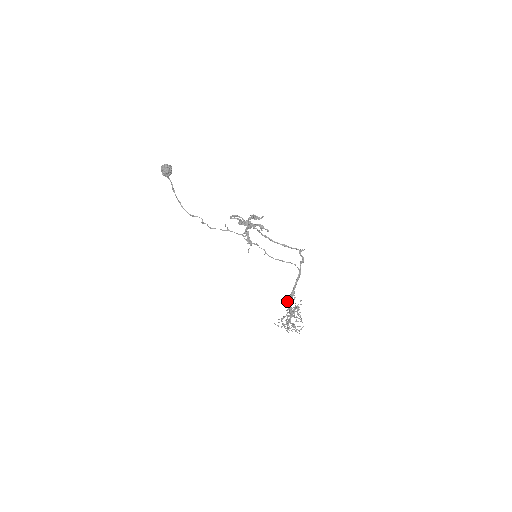
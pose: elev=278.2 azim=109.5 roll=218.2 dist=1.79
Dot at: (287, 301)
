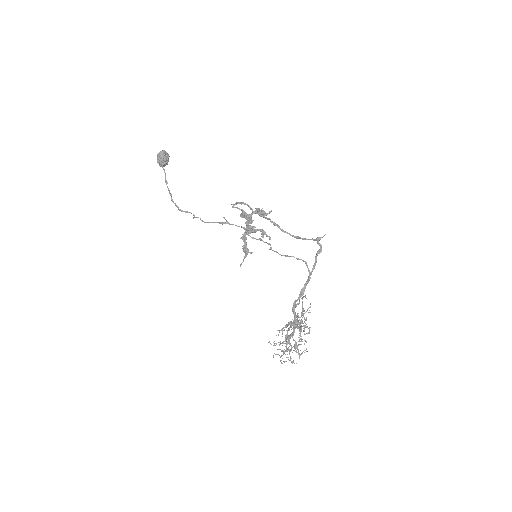
Dot at: (293, 303)
